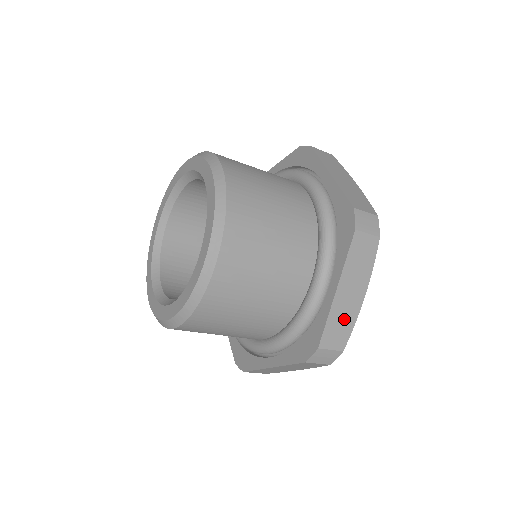
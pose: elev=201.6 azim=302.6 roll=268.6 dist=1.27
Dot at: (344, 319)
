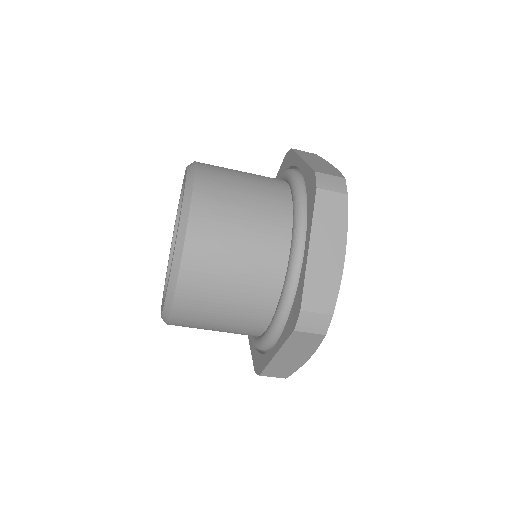
Dot at: (325, 168)
